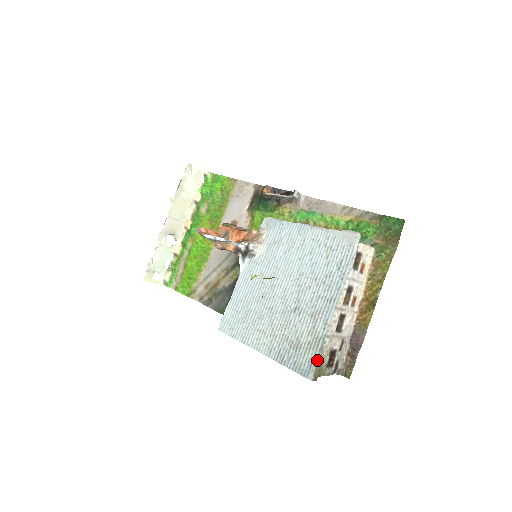
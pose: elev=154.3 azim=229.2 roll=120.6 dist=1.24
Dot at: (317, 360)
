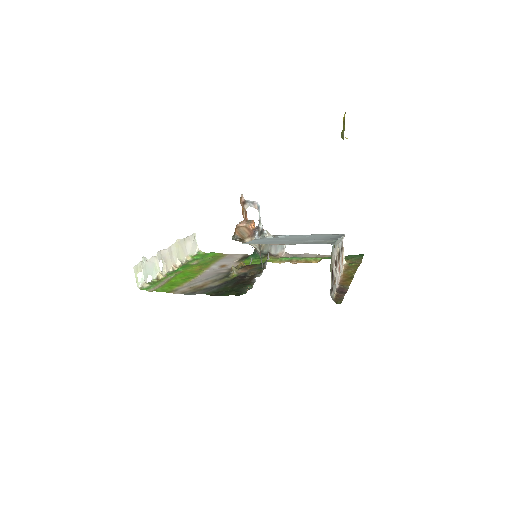
Dot at: occluded
